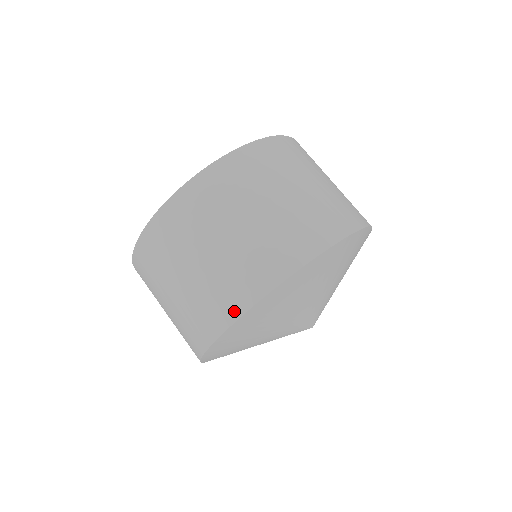
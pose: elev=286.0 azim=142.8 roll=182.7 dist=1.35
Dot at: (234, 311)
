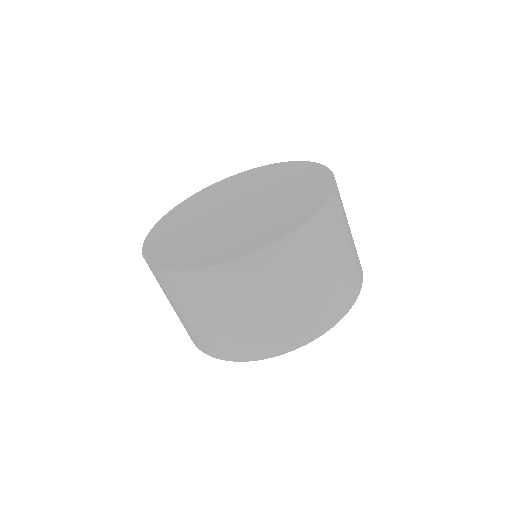
Dot at: (291, 345)
